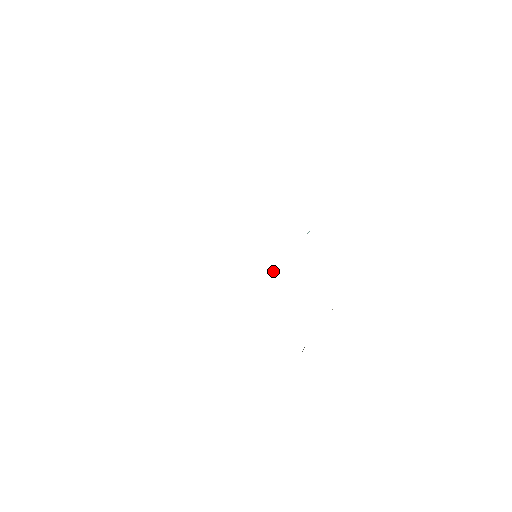
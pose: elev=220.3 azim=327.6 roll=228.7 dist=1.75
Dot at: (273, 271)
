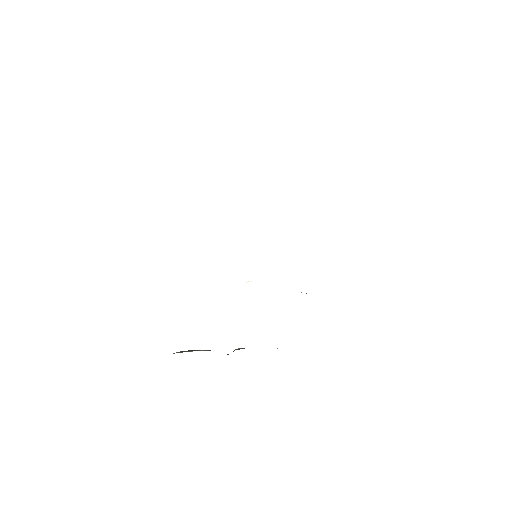
Dot at: occluded
